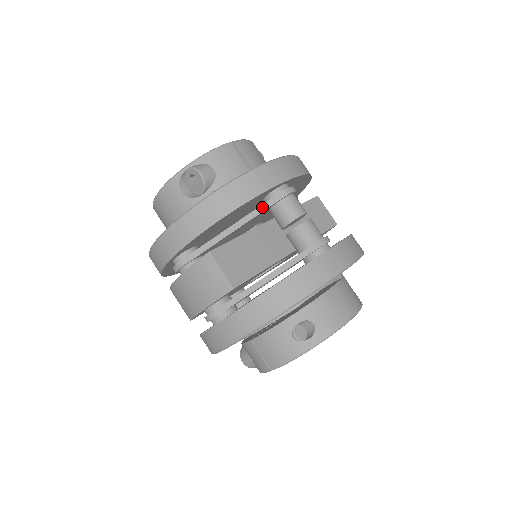
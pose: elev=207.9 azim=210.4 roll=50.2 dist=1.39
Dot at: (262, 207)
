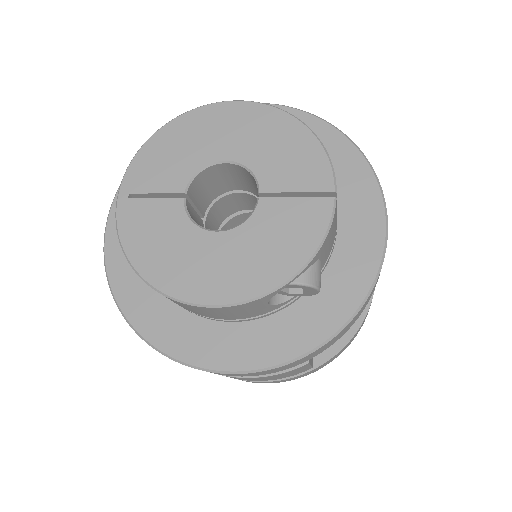
Dot at: occluded
